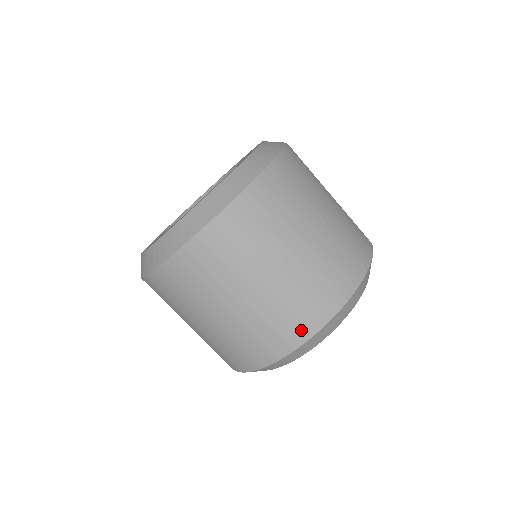
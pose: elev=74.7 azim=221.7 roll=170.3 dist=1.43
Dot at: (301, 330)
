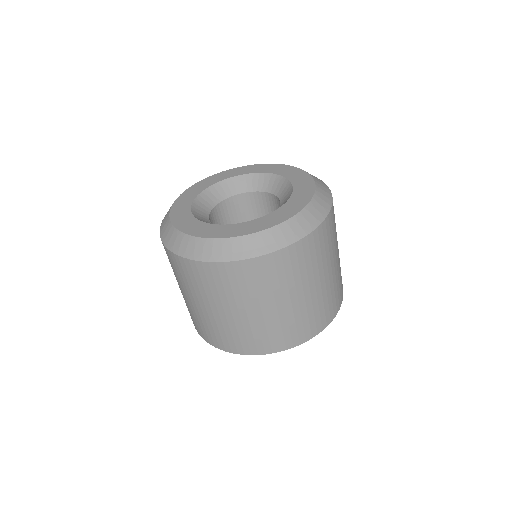
Dot at: (258, 348)
